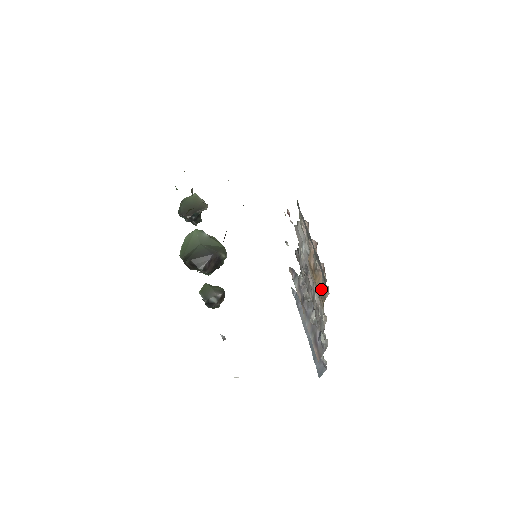
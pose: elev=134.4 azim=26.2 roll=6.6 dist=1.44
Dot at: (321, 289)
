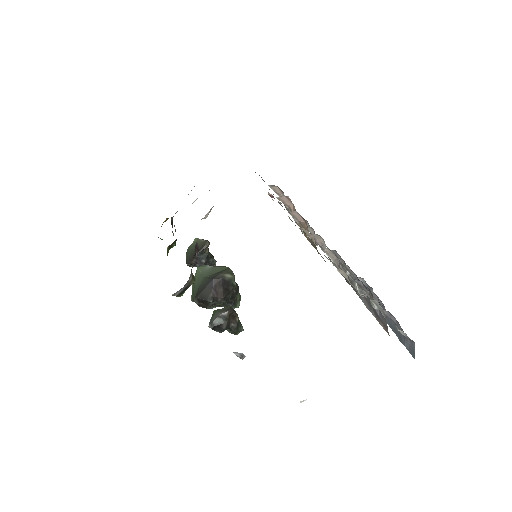
Dot at: occluded
